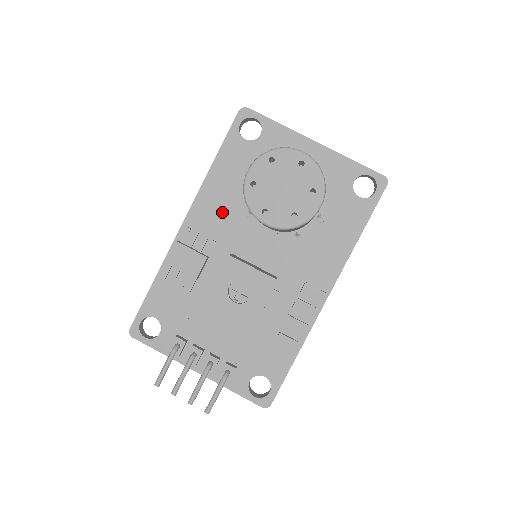
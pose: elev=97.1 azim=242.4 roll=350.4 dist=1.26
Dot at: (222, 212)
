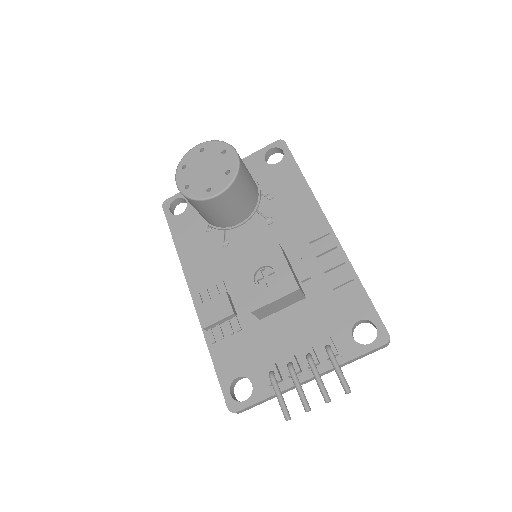
Dot at: (209, 262)
